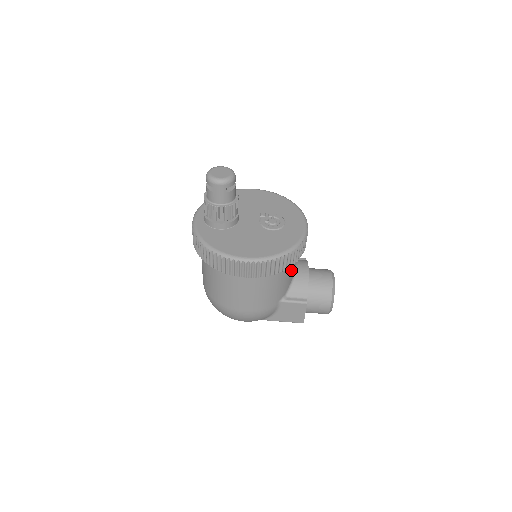
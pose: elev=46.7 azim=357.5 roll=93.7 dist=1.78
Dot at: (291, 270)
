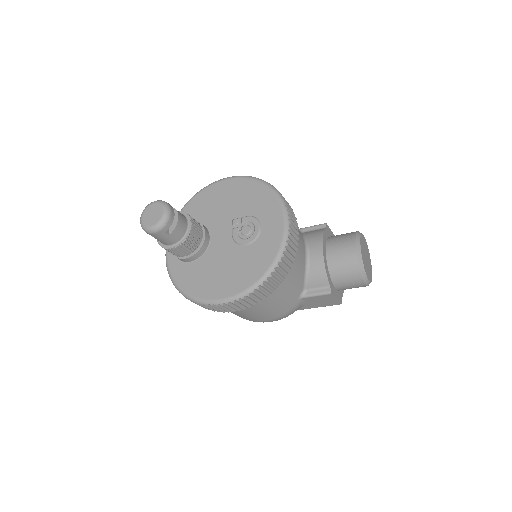
Dot at: (294, 270)
